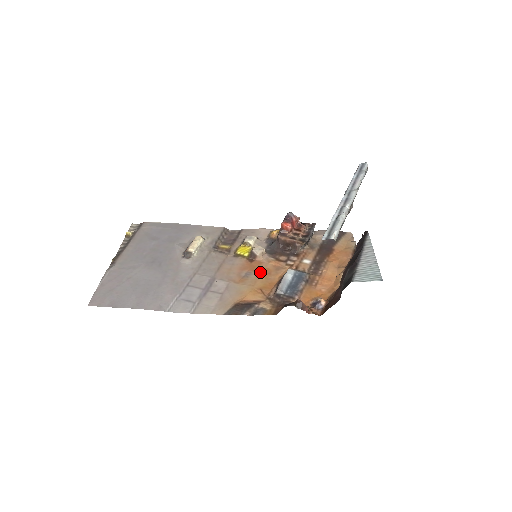
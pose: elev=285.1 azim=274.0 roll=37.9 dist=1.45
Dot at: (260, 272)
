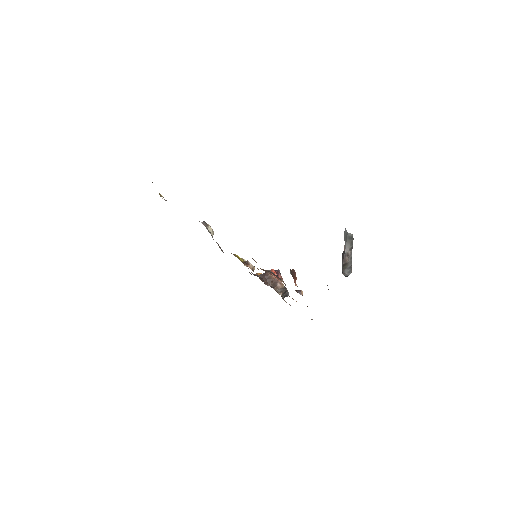
Dot at: occluded
